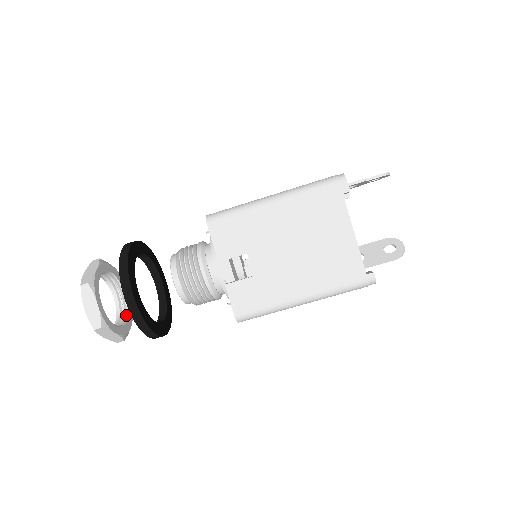
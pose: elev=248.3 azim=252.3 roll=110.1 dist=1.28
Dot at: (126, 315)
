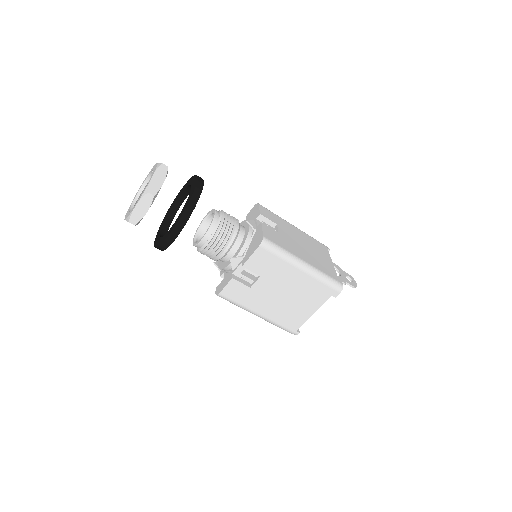
Dot at: occluded
